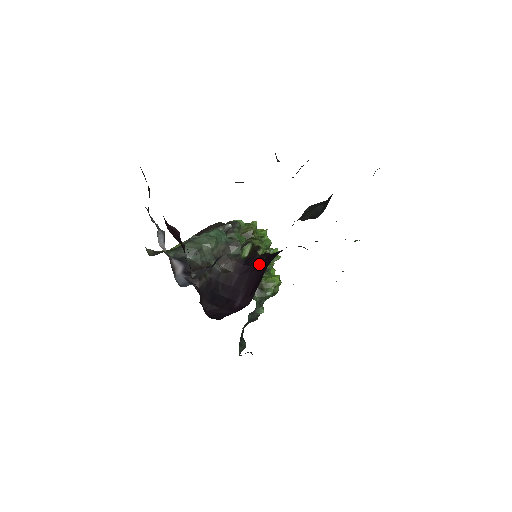
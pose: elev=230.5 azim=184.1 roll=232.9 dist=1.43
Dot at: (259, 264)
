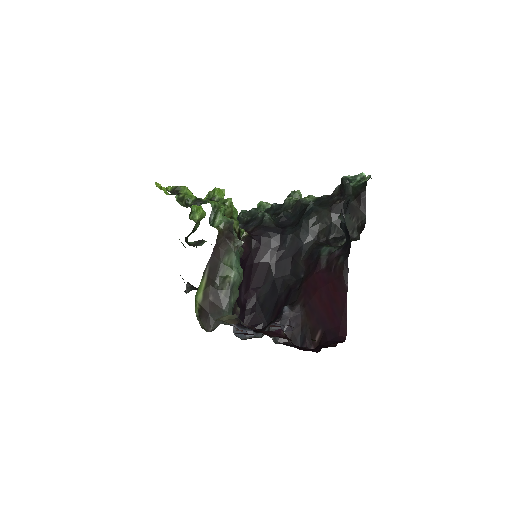
Dot at: (251, 256)
